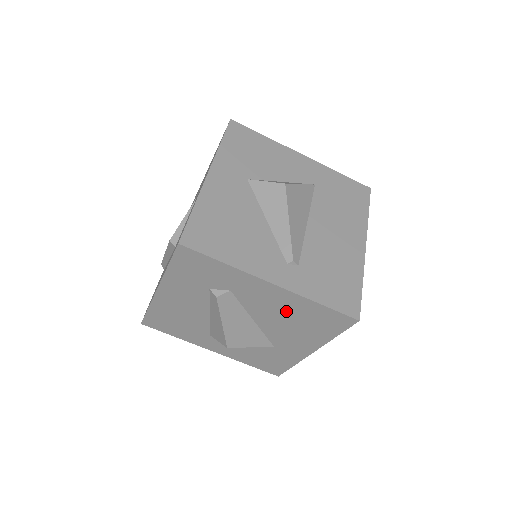
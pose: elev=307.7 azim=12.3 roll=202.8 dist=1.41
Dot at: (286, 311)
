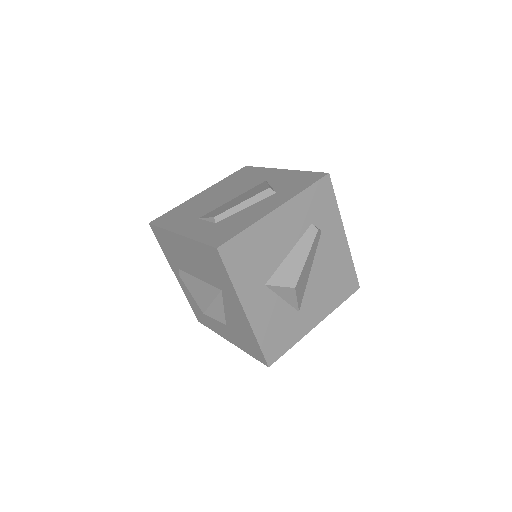
Dot at: (334, 266)
